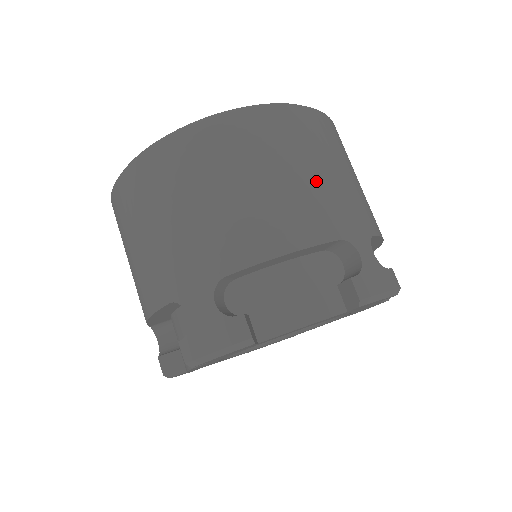
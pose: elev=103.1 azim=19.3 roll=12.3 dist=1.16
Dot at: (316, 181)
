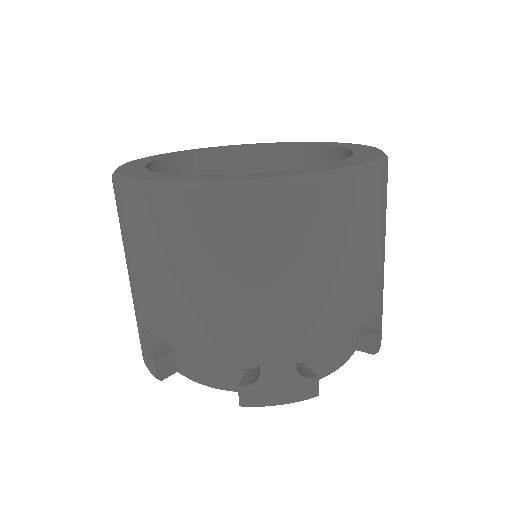
Dot at: (383, 248)
